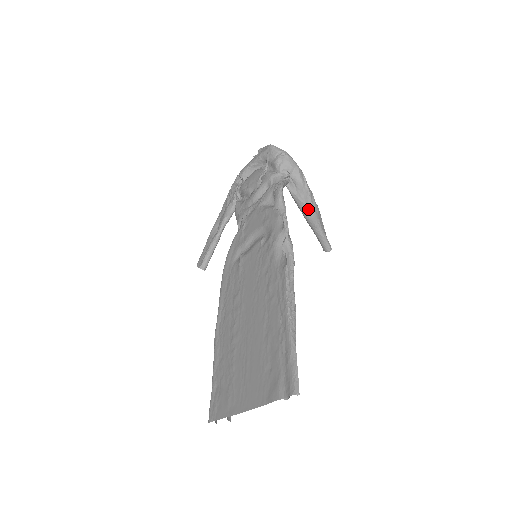
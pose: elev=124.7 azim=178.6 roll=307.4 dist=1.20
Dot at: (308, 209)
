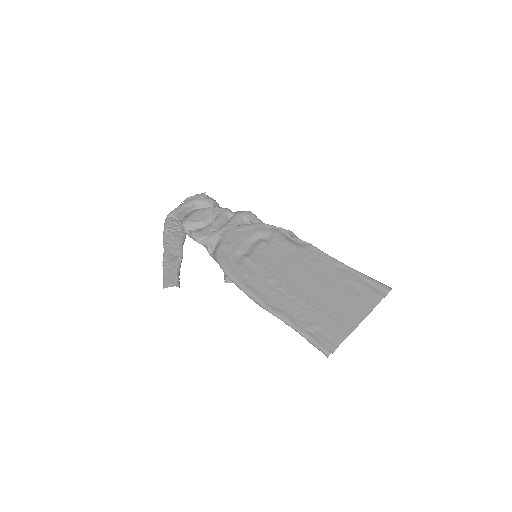
Dot at: occluded
